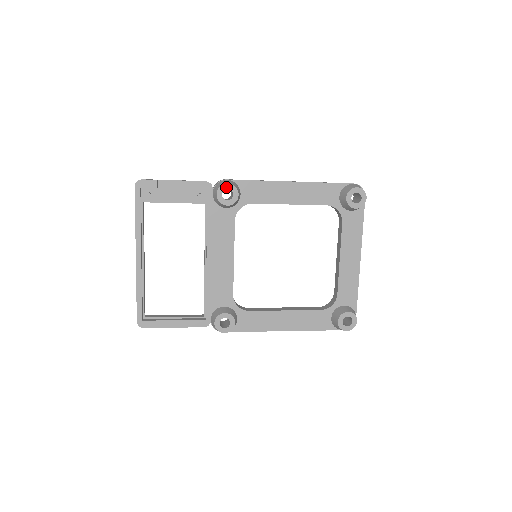
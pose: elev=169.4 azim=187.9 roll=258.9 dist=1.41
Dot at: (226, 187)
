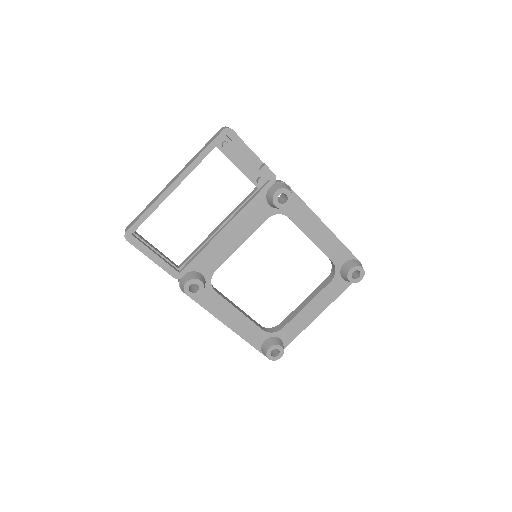
Dot at: (287, 192)
